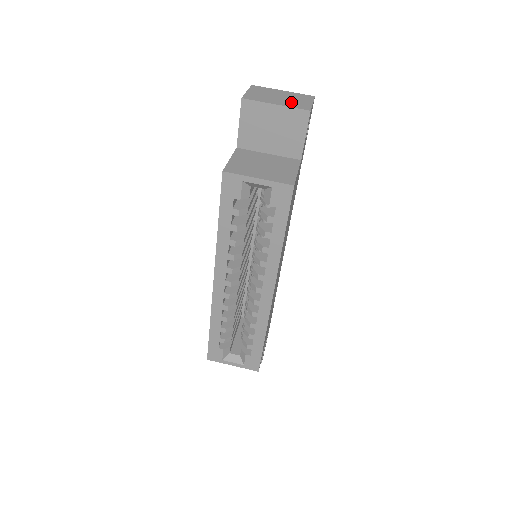
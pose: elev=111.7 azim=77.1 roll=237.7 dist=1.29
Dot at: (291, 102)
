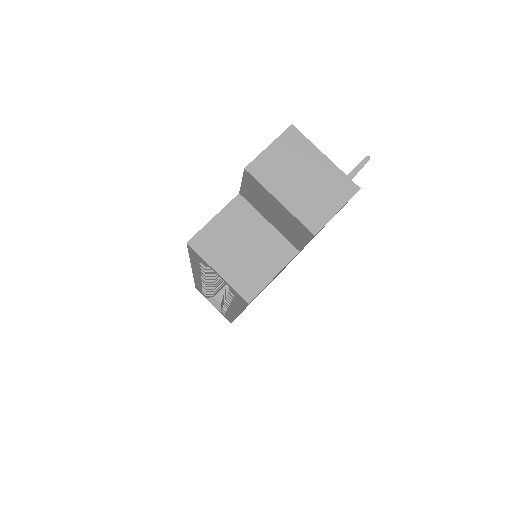
Dot at: (307, 200)
